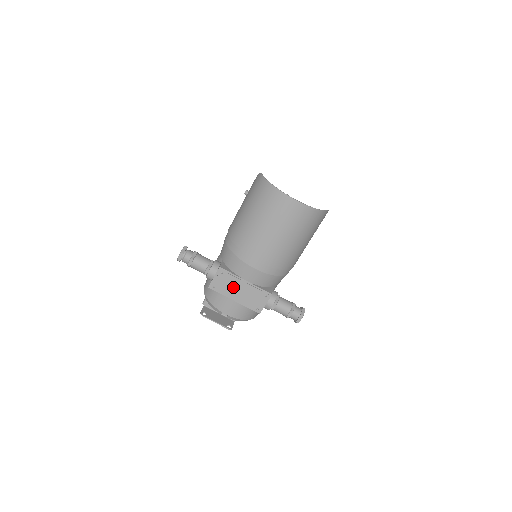
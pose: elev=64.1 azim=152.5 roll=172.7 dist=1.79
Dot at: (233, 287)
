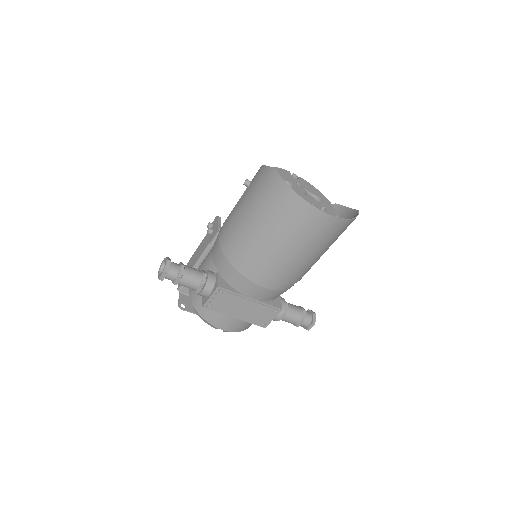
Dot at: (234, 306)
